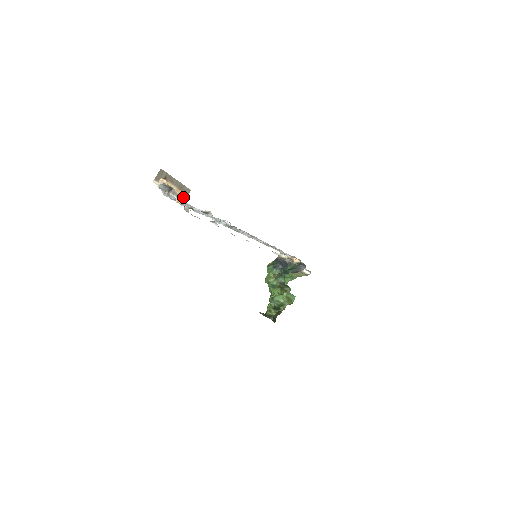
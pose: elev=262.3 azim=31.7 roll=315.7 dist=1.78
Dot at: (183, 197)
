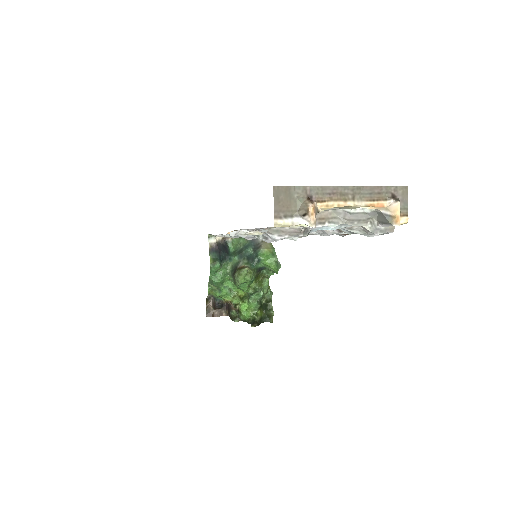
Dot at: (400, 208)
